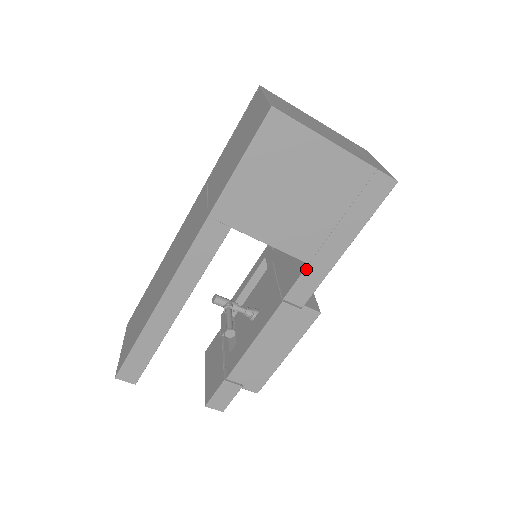
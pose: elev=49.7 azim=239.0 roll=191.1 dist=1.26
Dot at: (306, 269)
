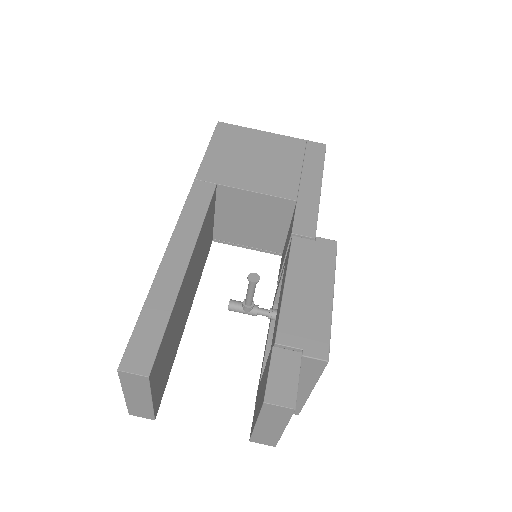
Dot at: (297, 205)
